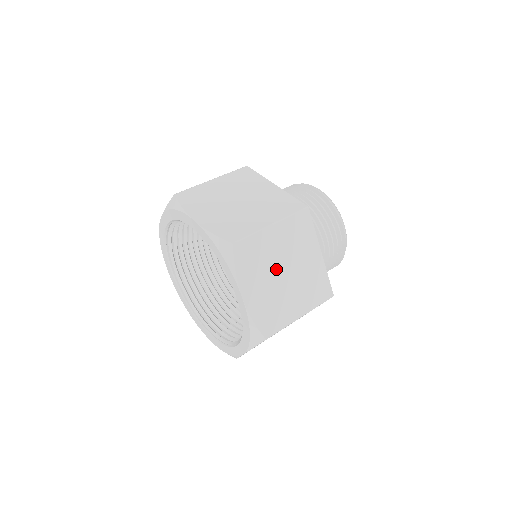
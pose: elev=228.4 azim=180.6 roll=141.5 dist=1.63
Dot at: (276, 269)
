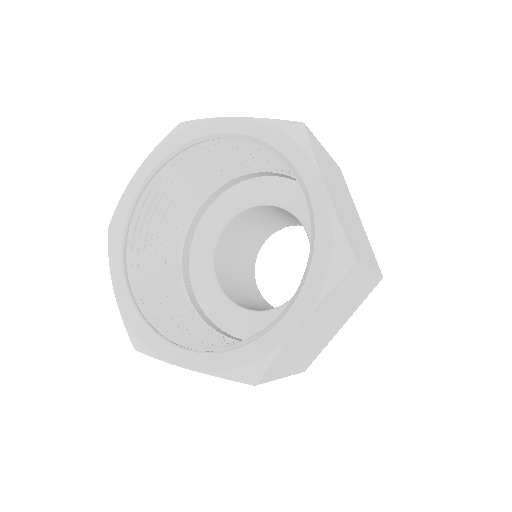
Dot at: (339, 192)
